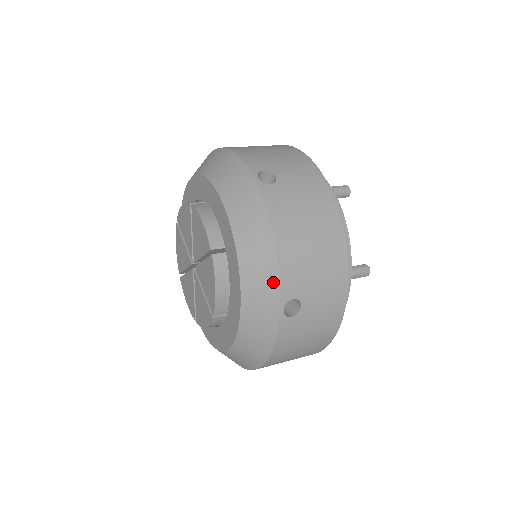
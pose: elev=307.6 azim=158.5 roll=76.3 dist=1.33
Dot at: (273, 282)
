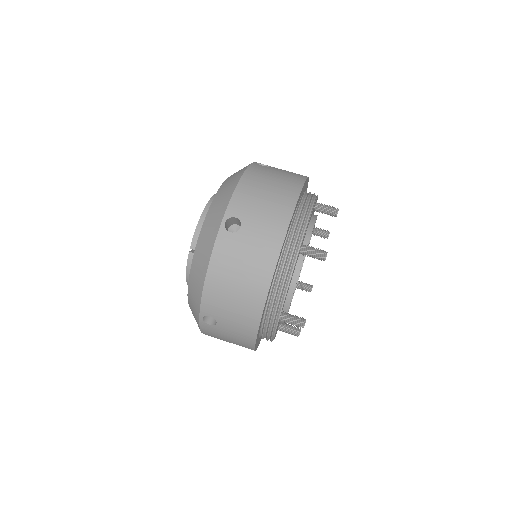
Dot at: (199, 299)
